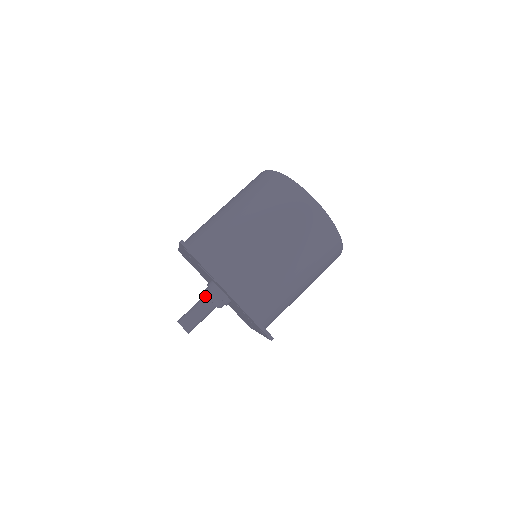
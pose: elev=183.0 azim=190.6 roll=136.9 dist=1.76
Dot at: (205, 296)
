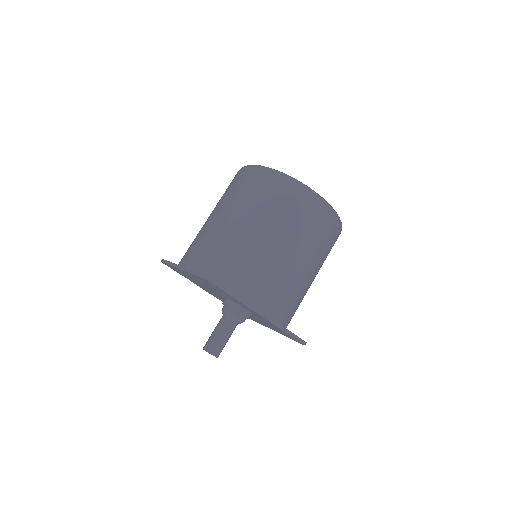
Dot at: (226, 317)
